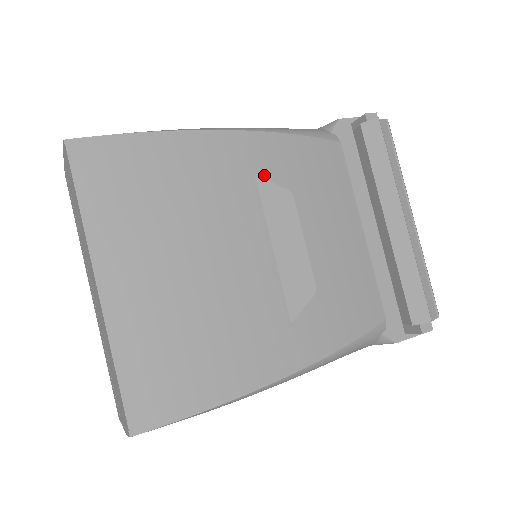
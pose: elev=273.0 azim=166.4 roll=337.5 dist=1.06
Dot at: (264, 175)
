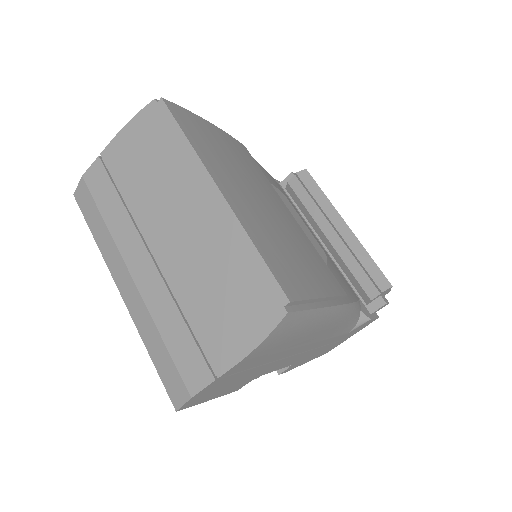
Dot at: occluded
